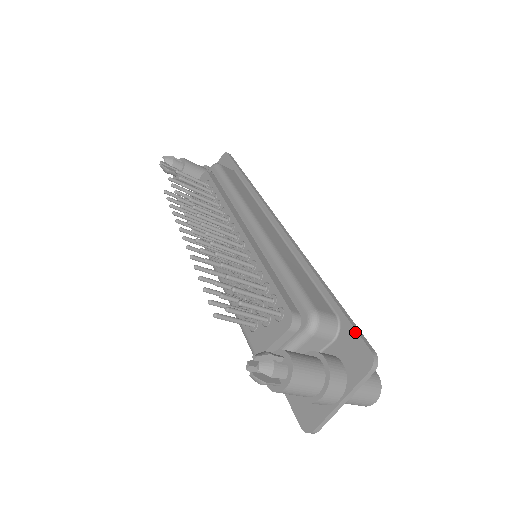
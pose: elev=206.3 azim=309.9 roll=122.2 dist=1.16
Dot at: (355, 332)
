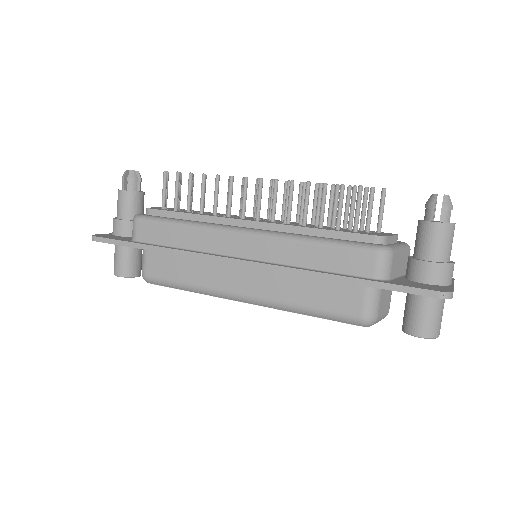
Dot at: occluded
